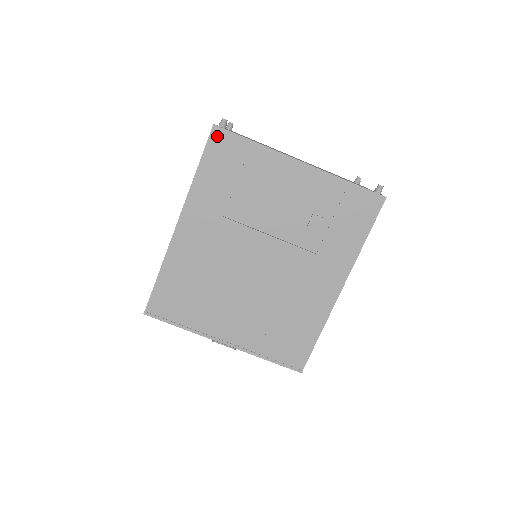
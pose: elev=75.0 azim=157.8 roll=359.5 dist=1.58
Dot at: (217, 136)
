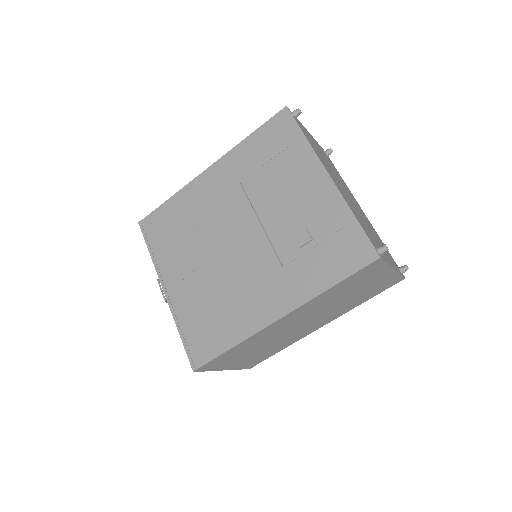
Dot at: (282, 116)
